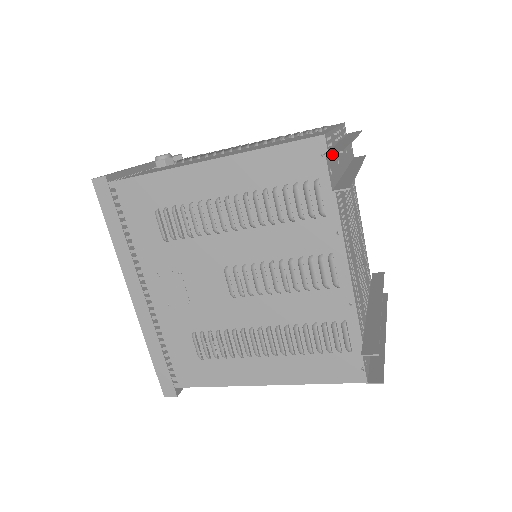
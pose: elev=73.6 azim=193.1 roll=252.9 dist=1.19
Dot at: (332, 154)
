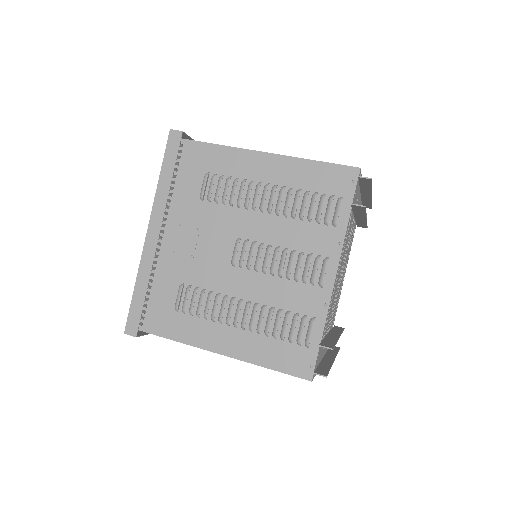
Dot at: (363, 177)
